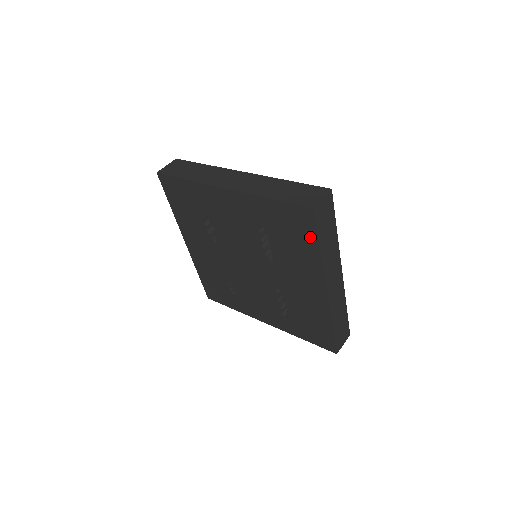
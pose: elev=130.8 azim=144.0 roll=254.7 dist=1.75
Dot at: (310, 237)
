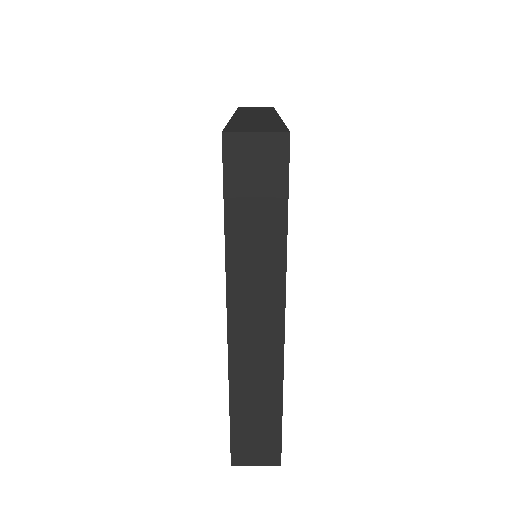
Dot at: occluded
